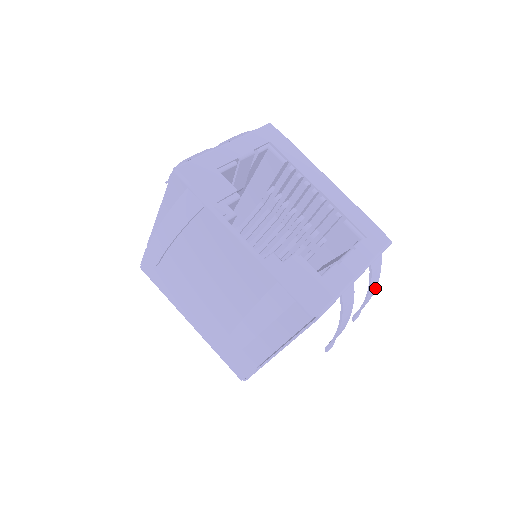
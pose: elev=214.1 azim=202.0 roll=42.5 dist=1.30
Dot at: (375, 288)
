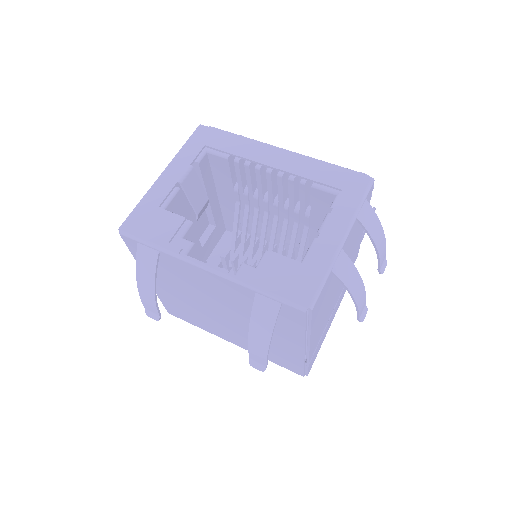
Dot at: (382, 233)
